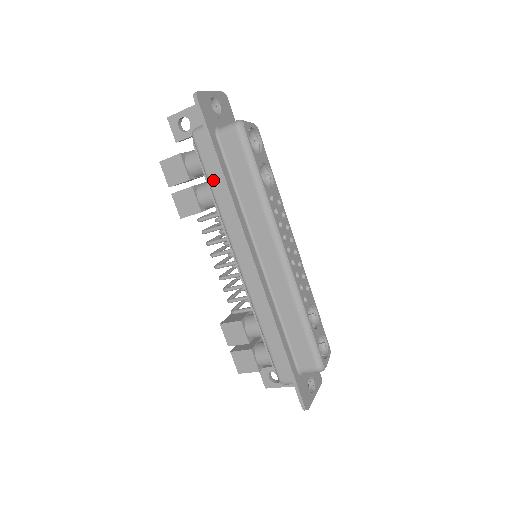
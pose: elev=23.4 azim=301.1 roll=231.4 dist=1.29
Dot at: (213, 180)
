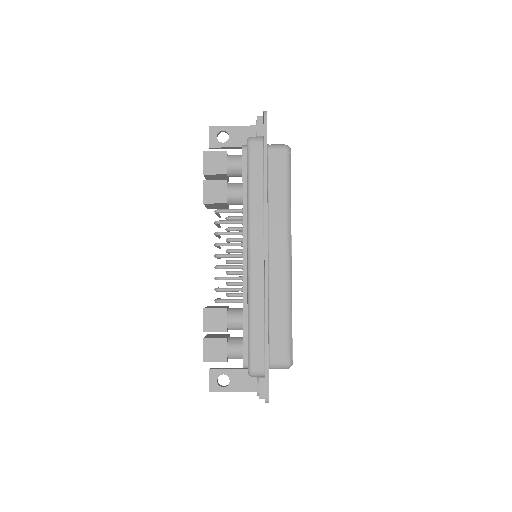
Dot at: (254, 179)
